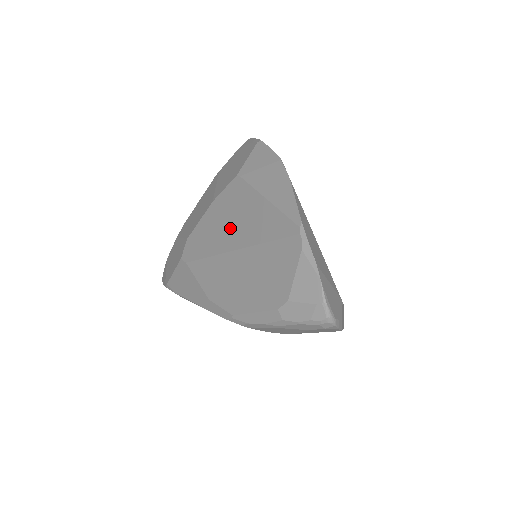
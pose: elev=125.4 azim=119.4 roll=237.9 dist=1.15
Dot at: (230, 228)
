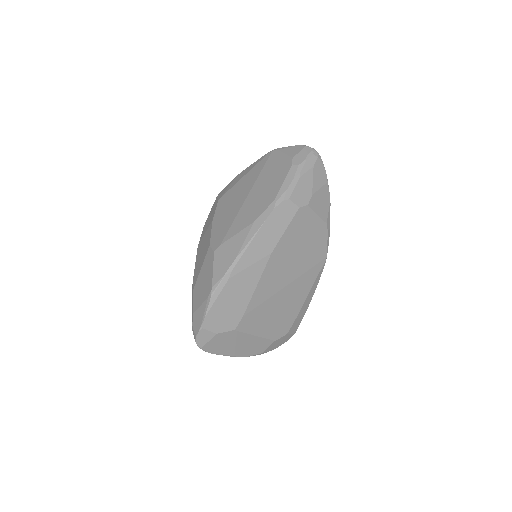
Dot at: (236, 201)
